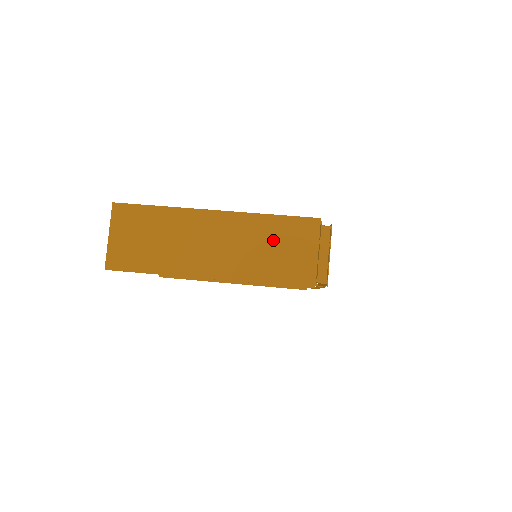
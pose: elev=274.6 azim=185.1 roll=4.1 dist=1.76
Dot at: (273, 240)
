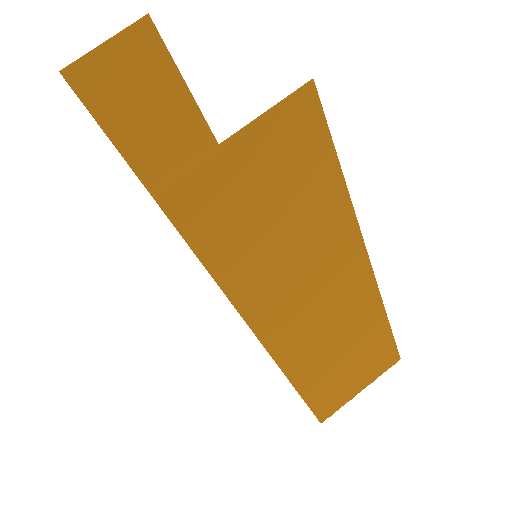
Dot at: (358, 351)
